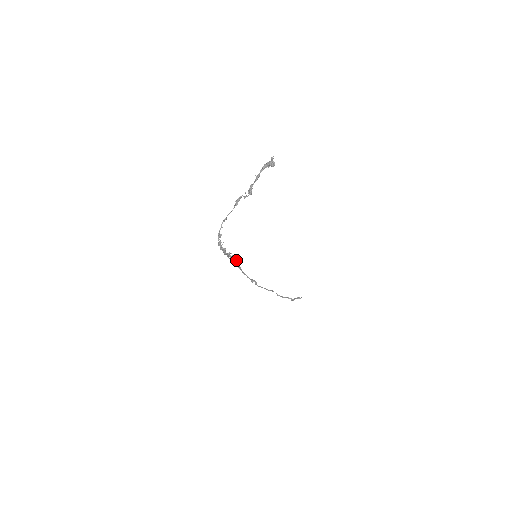
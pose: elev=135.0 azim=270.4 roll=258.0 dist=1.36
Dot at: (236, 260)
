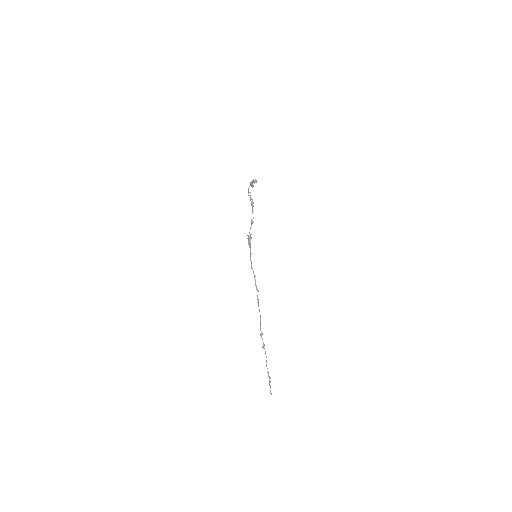
Dot at: (250, 244)
